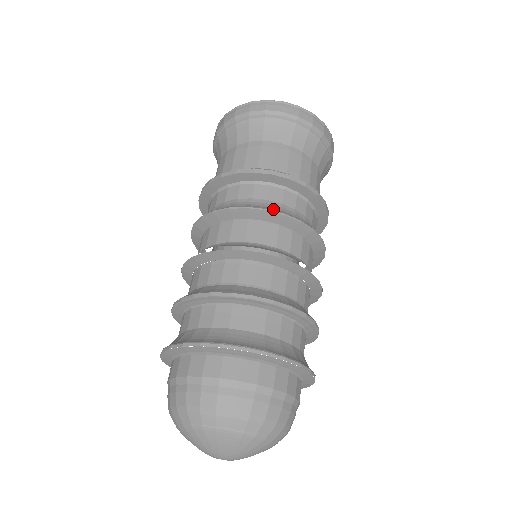
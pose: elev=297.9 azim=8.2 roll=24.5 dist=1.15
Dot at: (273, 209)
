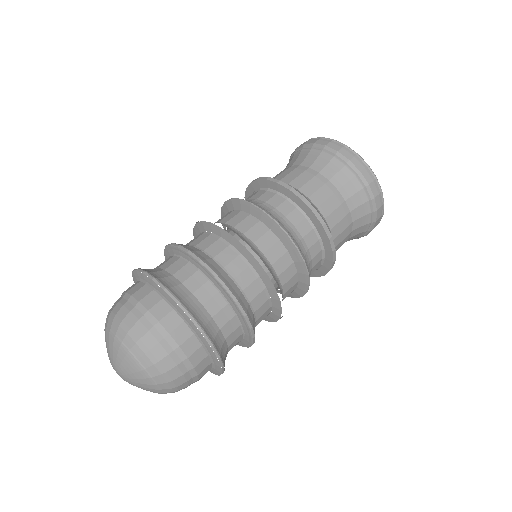
Dot at: (271, 214)
